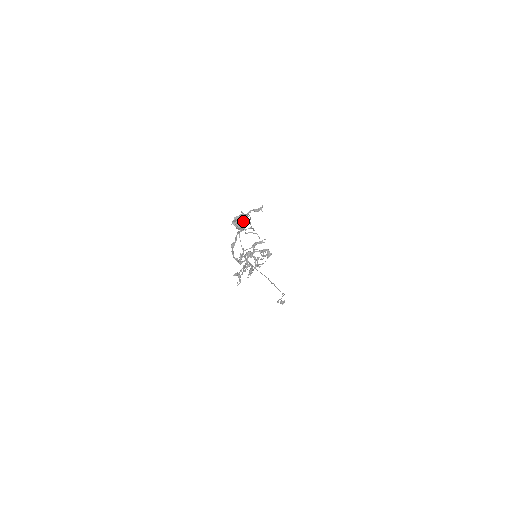
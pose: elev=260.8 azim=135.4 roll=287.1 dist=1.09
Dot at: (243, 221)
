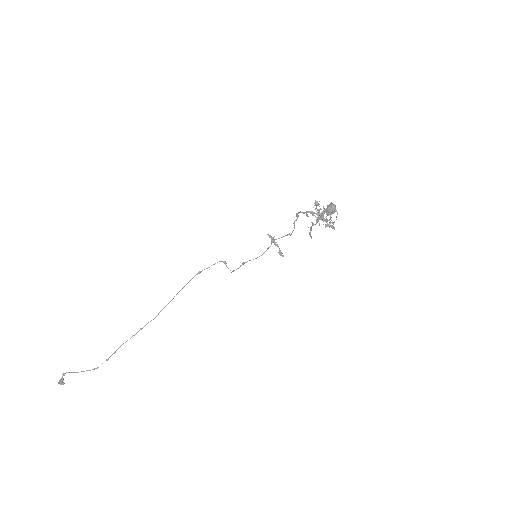
Dot at: occluded
